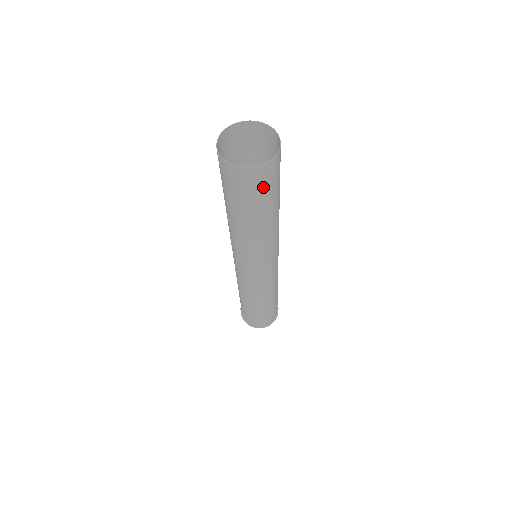
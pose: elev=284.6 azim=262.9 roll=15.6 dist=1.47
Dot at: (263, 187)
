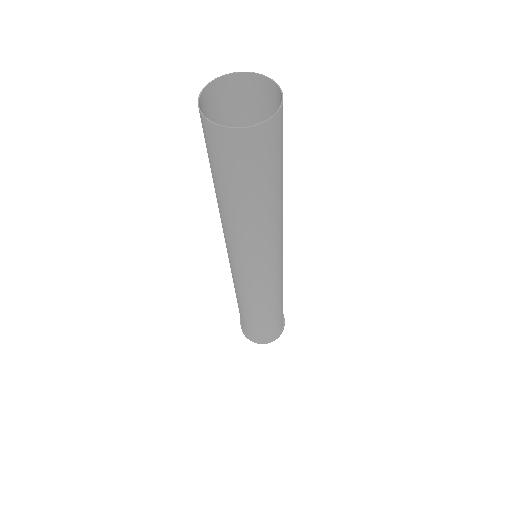
Dot at: (273, 150)
